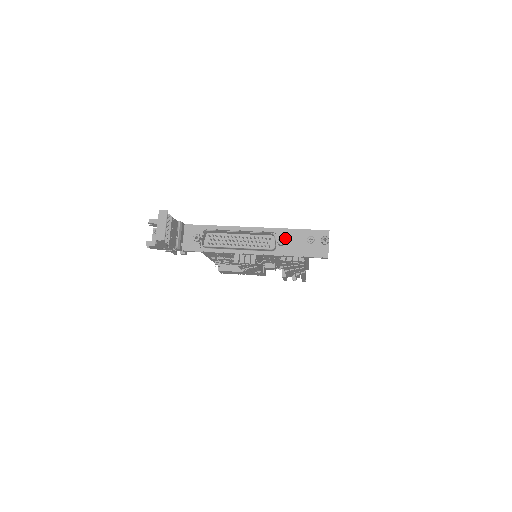
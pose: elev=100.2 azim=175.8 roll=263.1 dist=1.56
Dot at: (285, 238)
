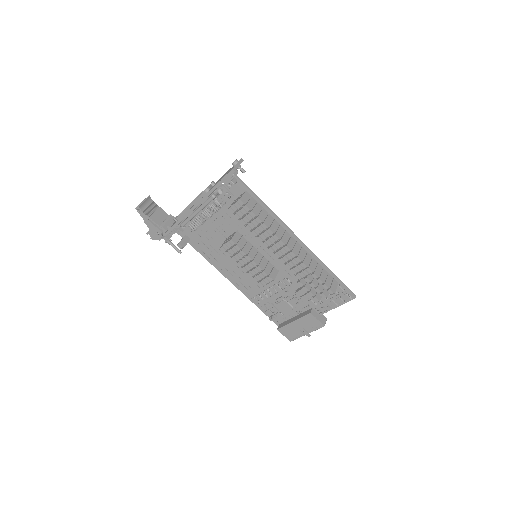
Dot at: occluded
